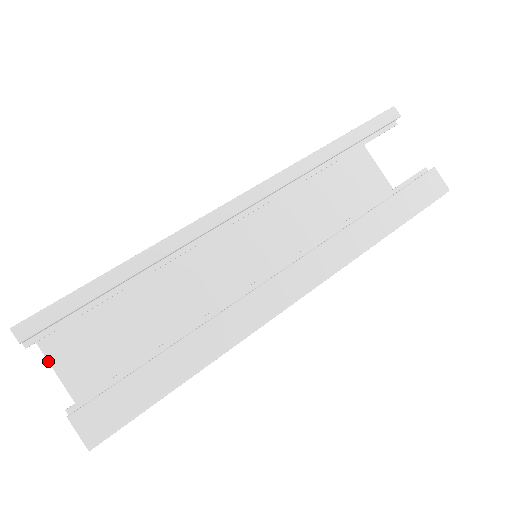
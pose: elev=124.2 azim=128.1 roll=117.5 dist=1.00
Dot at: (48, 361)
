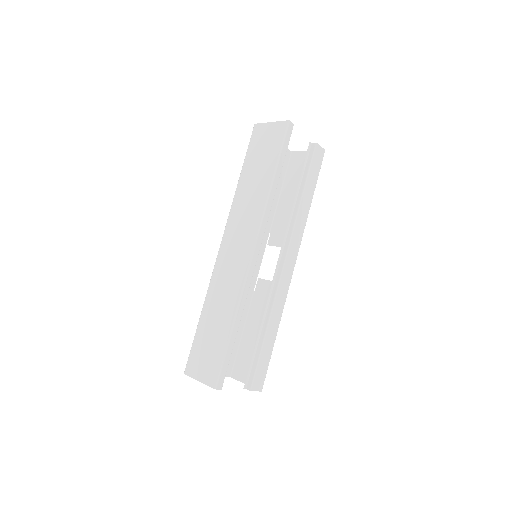
Dot at: occluded
